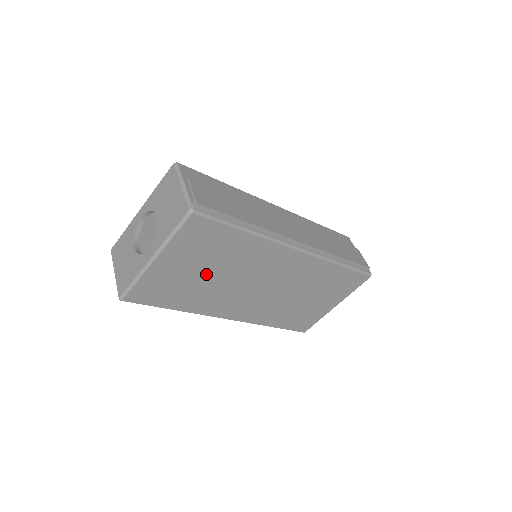
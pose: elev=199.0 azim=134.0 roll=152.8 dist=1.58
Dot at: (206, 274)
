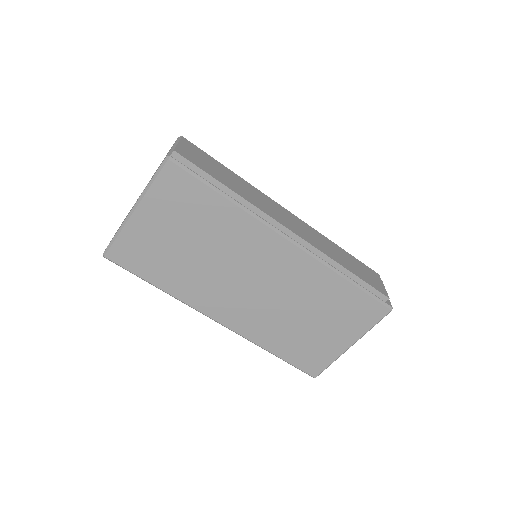
Dot at: (188, 246)
